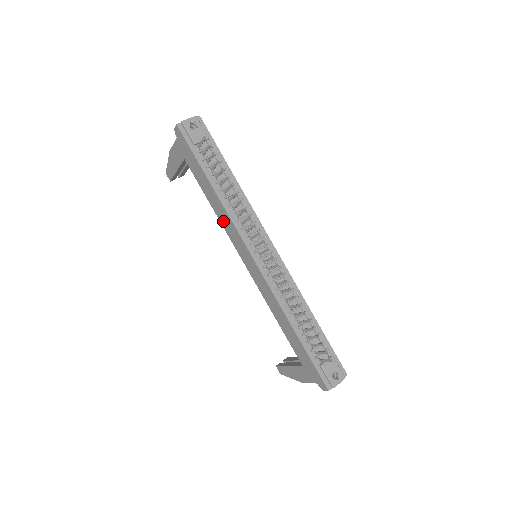
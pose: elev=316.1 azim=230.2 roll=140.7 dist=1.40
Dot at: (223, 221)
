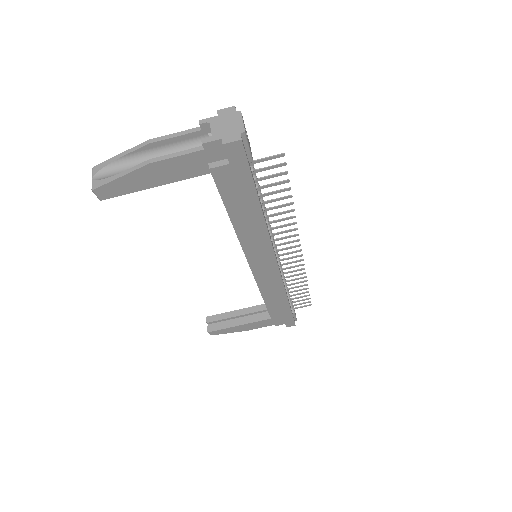
Dot at: (249, 241)
